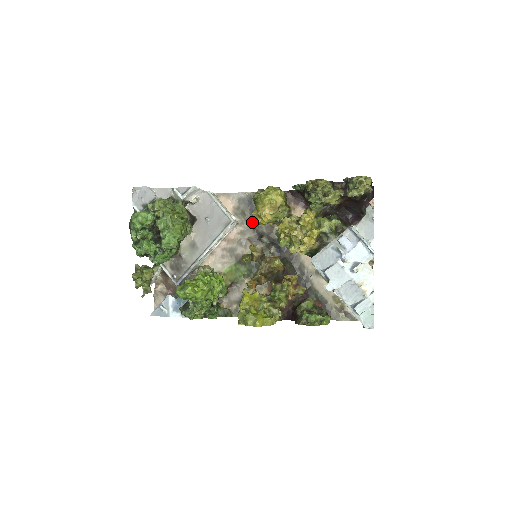
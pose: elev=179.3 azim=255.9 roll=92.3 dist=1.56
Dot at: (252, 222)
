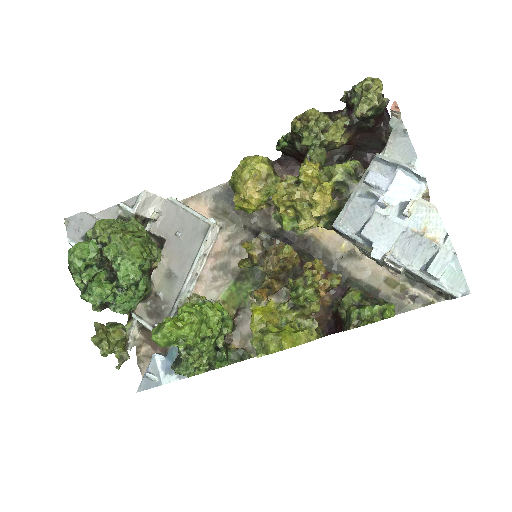
Dot at: (239, 219)
